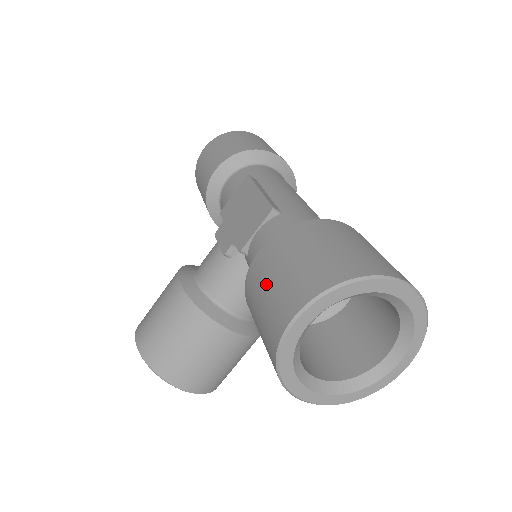
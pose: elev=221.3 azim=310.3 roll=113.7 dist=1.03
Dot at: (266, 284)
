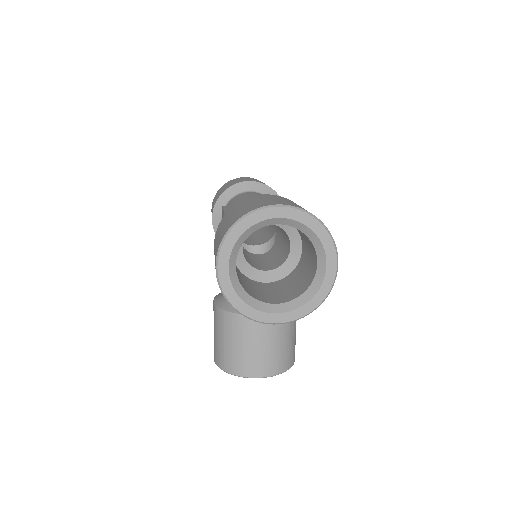
Dot at: occluded
